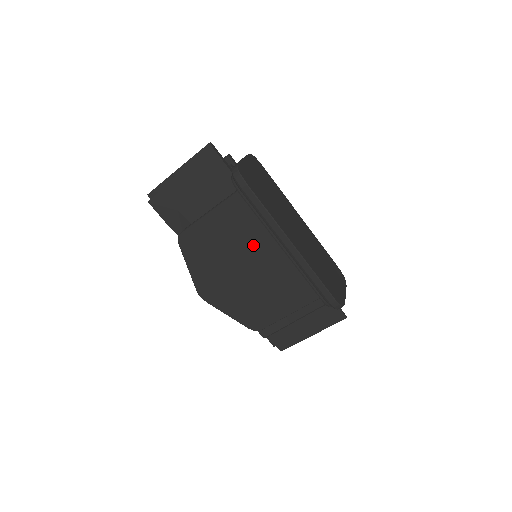
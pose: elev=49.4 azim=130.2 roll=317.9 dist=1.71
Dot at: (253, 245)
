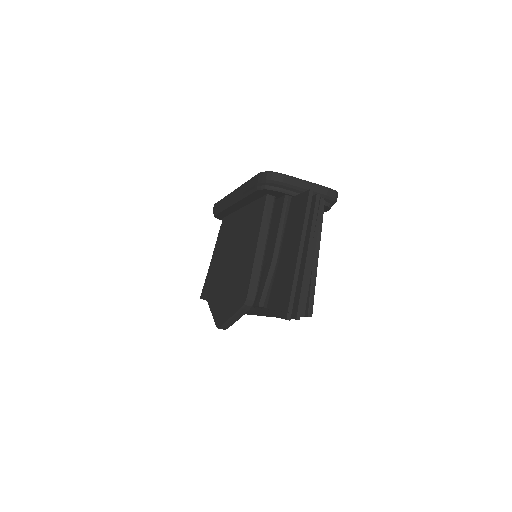
Dot at: (232, 236)
